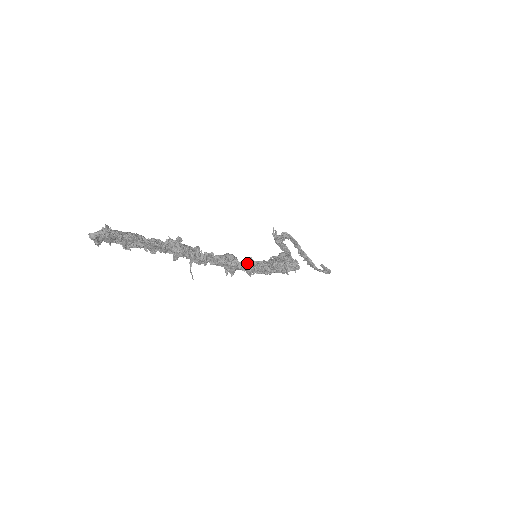
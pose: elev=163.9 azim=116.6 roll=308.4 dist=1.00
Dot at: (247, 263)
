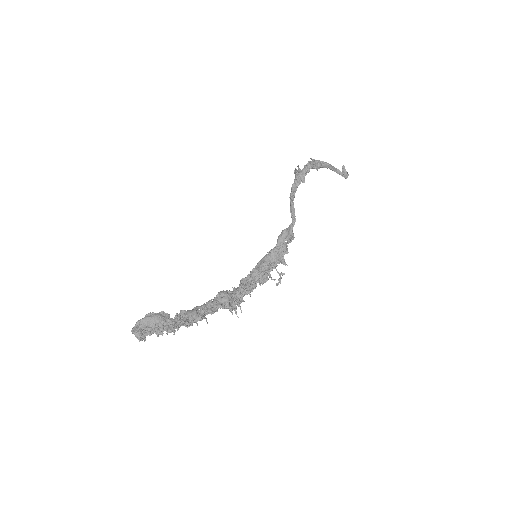
Dot at: (236, 309)
